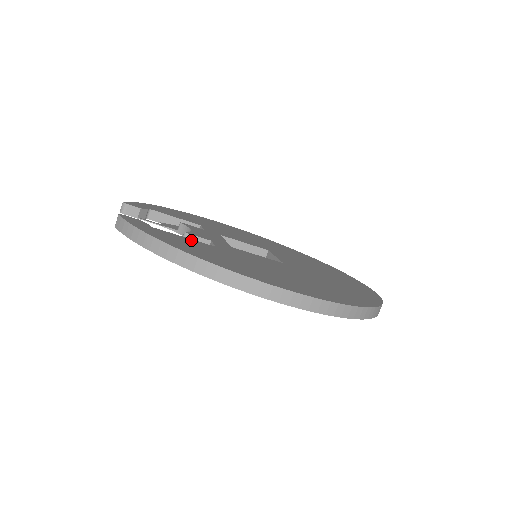
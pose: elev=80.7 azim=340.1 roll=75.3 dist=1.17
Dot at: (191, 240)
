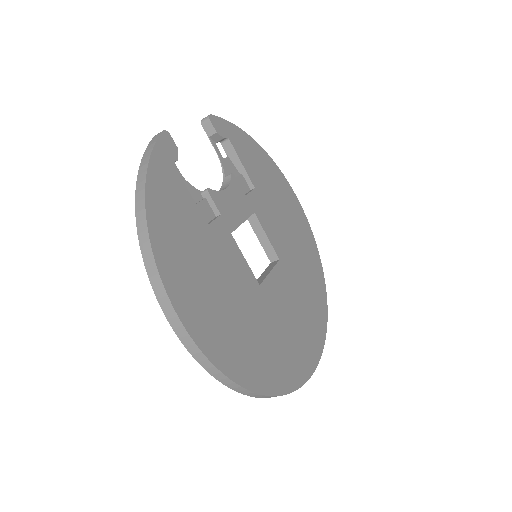
Dot at: (191, 203)
